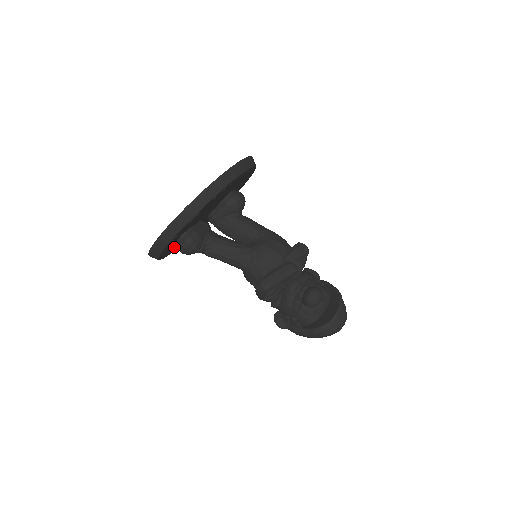
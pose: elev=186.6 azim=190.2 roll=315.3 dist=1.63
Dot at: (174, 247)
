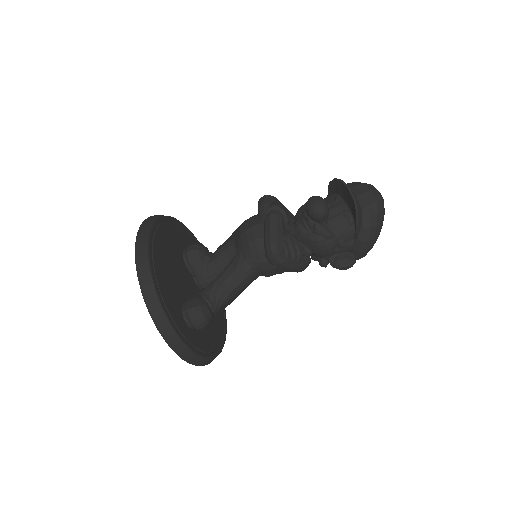
Dot at: (208, 338)
